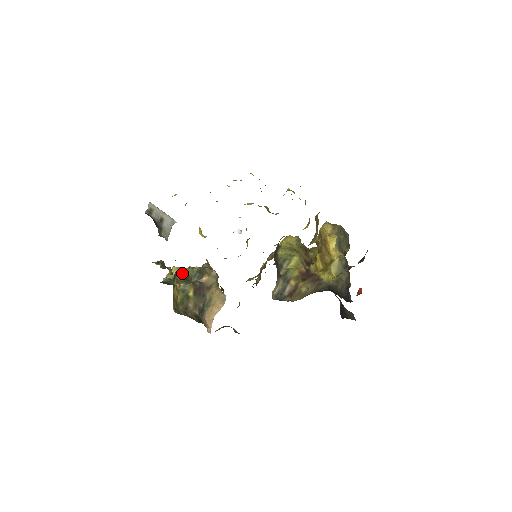
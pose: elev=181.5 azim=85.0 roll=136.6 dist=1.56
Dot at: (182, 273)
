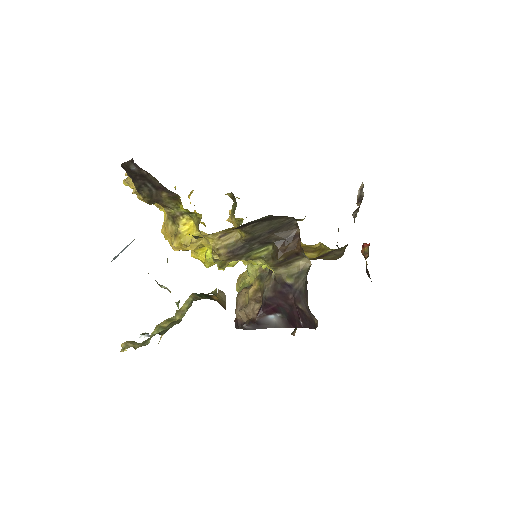
Dot at: (160, 325)
